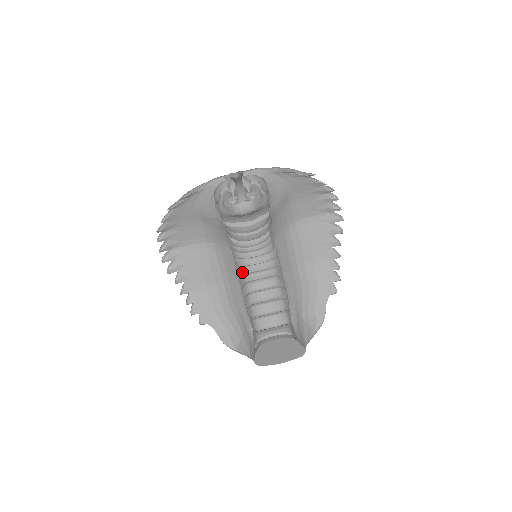
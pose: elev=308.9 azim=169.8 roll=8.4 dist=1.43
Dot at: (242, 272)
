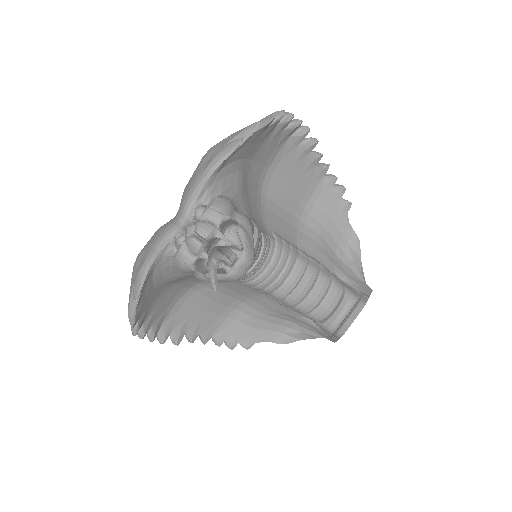
Dot at: (261, 289)
